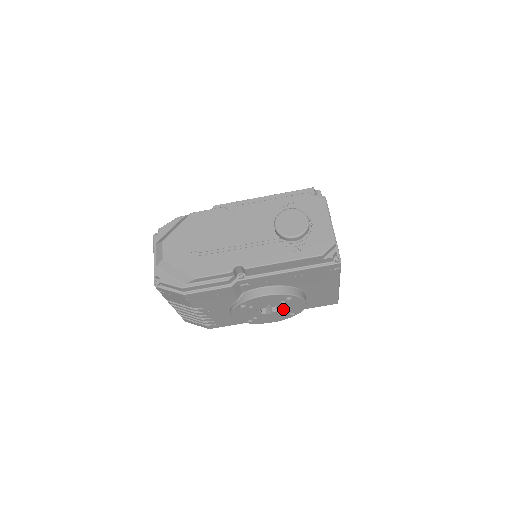
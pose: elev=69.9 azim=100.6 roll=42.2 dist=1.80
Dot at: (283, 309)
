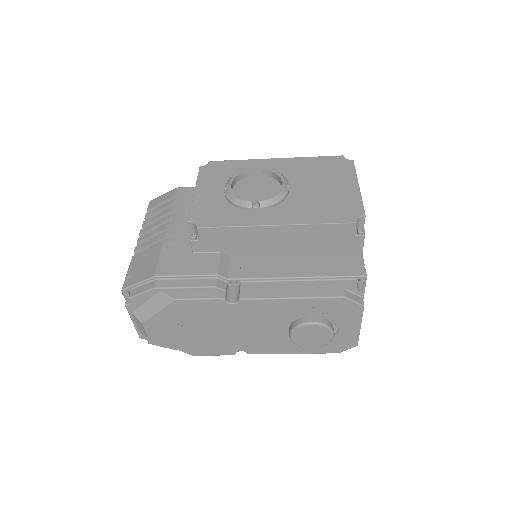
Dot at: occluded
